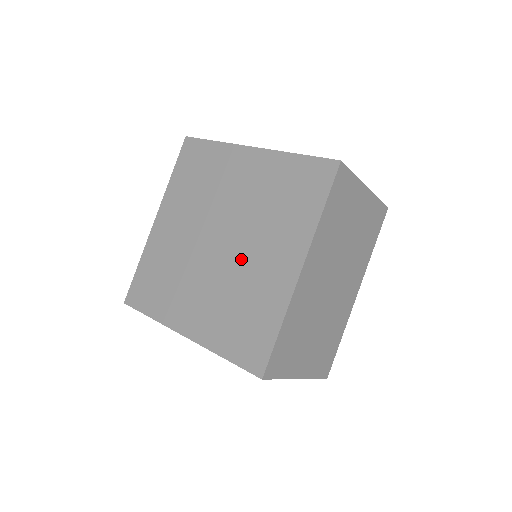
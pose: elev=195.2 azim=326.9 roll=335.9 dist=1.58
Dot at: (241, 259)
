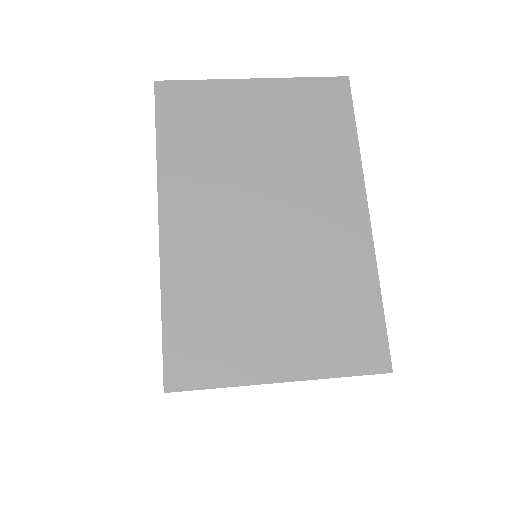
Dot at: occluded
